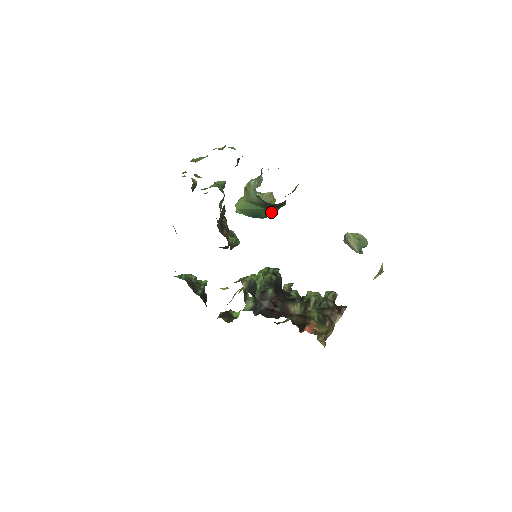
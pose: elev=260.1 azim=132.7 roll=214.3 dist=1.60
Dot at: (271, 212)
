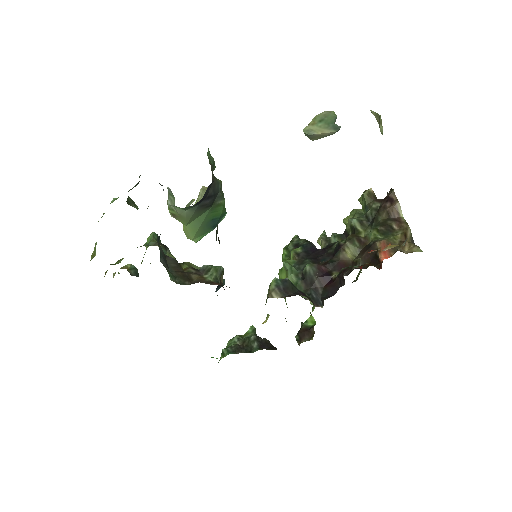
Dot at: (220, 204)
